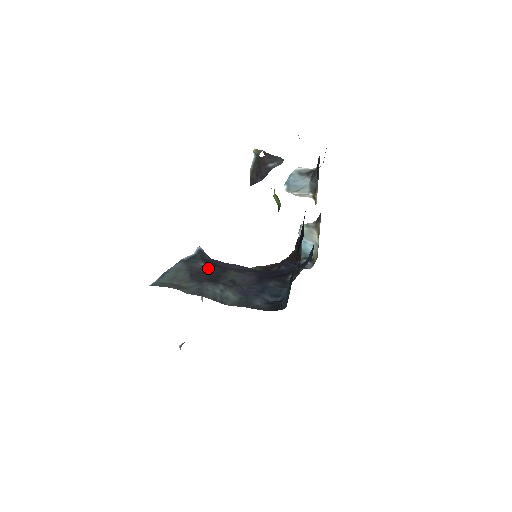
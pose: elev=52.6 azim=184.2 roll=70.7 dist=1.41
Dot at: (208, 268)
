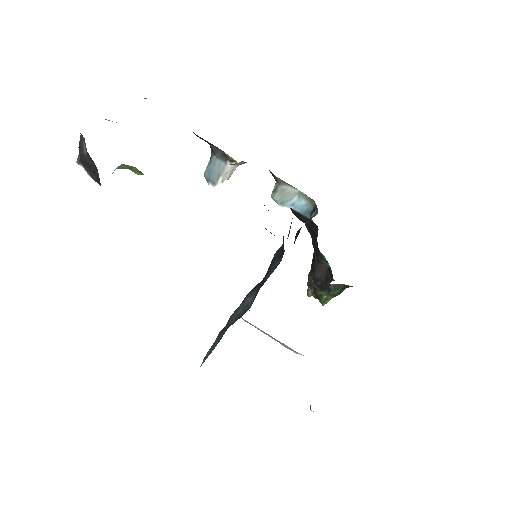
Dot at: occluded
